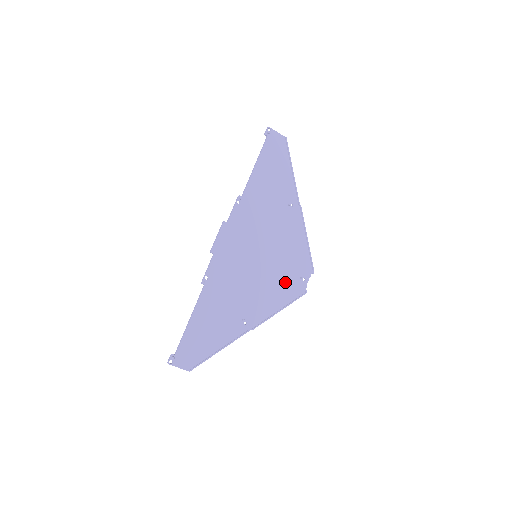
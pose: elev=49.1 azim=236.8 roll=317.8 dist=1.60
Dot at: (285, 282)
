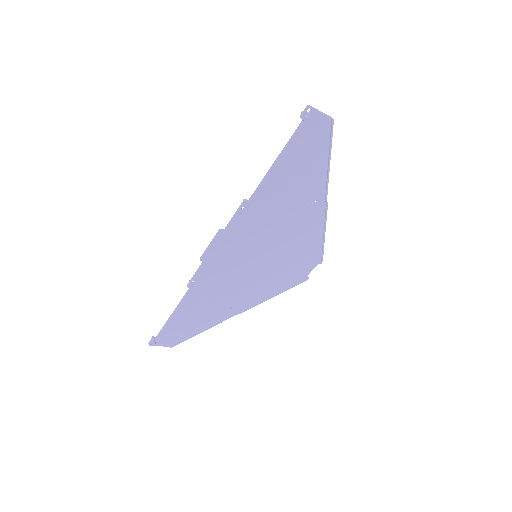
Dot at: (285, 274)
